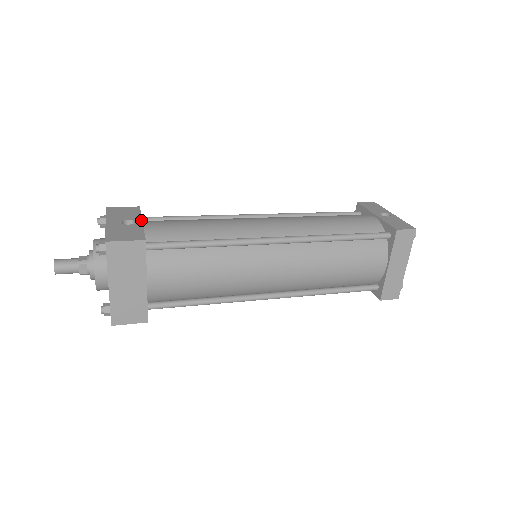
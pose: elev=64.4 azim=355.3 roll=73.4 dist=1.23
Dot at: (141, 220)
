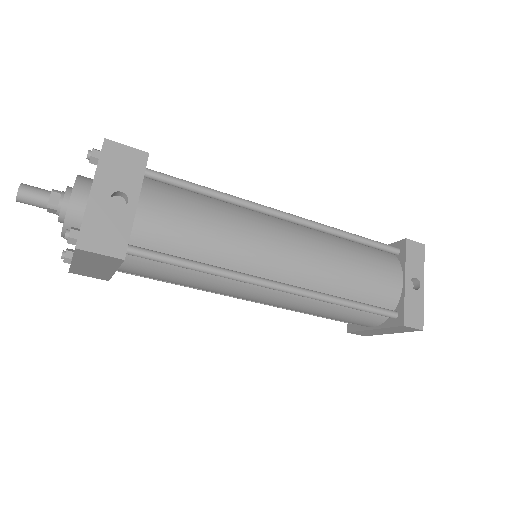
Dot at: (137, 199)
